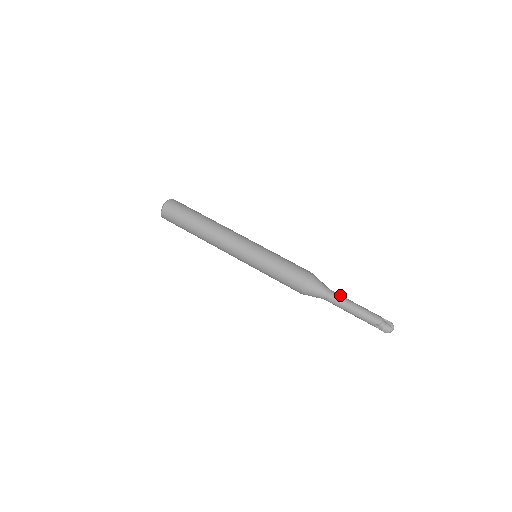
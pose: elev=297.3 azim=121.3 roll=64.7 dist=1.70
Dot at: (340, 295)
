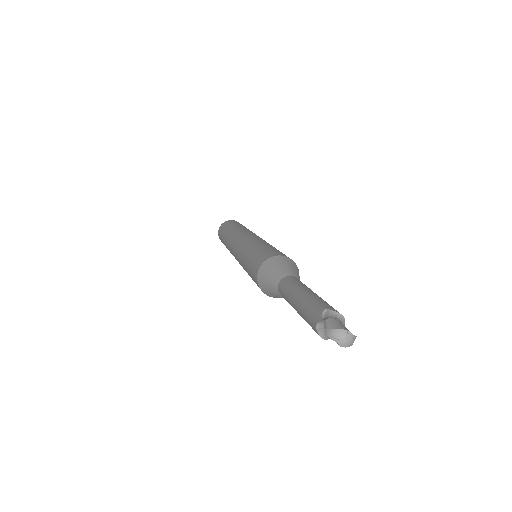
Dot at: occluded
